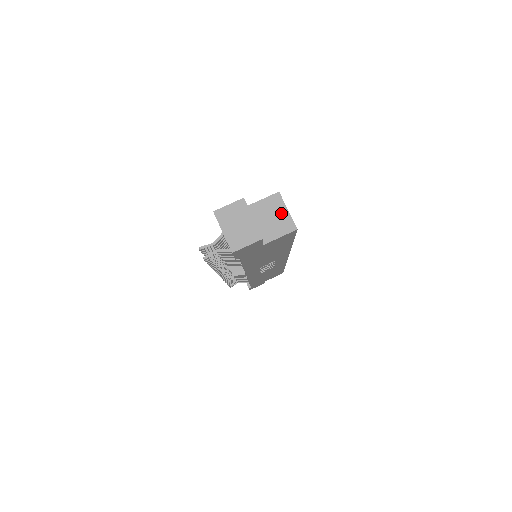
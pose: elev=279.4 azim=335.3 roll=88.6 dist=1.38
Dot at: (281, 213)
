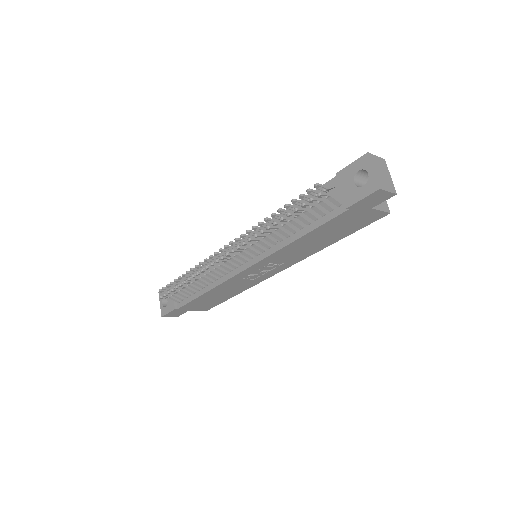
Dot at: occluded
